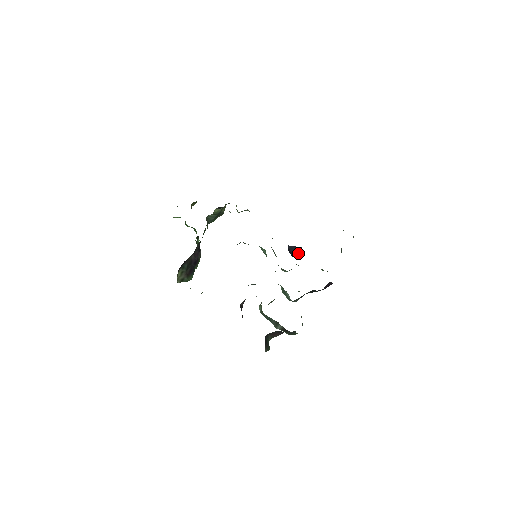
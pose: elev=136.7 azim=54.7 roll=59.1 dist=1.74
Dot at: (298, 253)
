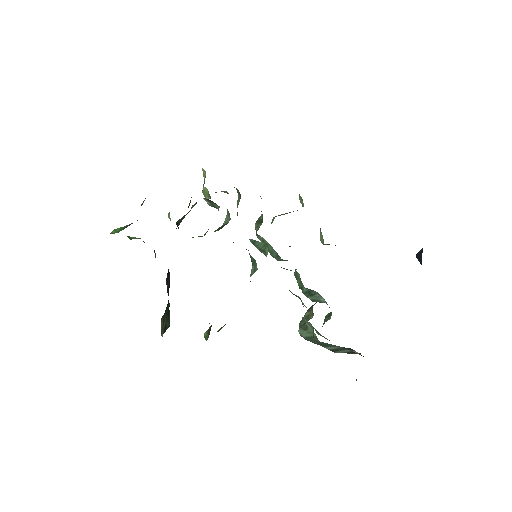
Dot at: occluded
